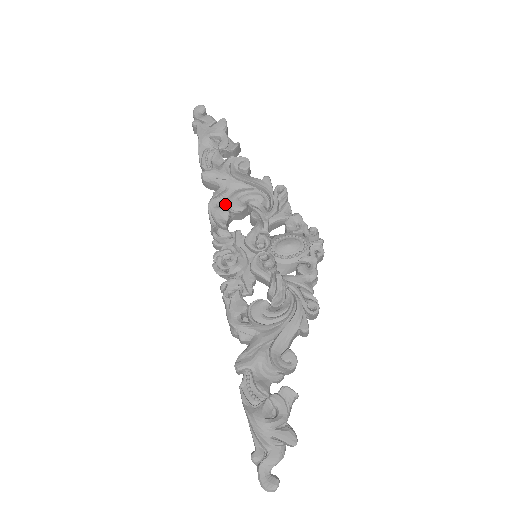
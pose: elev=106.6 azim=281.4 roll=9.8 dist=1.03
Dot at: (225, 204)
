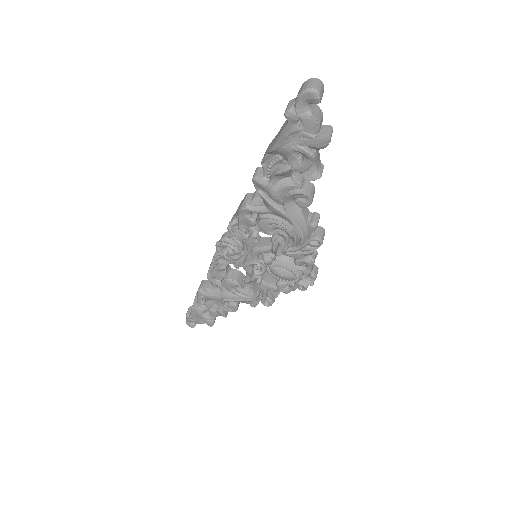
Dot at: occluded
